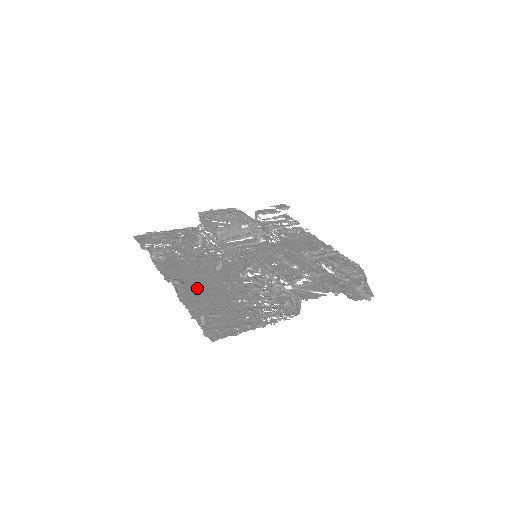
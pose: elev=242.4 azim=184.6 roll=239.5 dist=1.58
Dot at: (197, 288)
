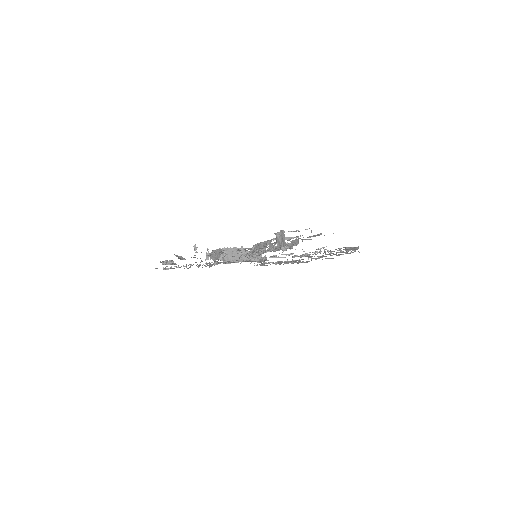
Dot at: occluded
